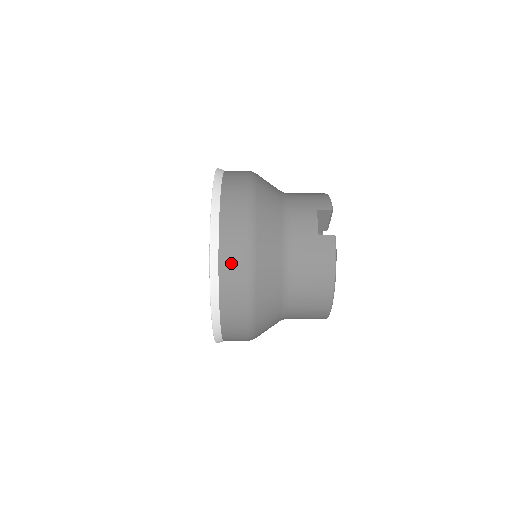
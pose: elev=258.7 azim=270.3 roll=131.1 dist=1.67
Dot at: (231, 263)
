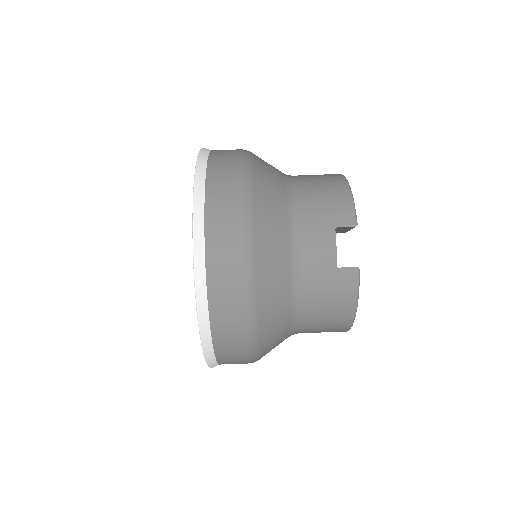
Dot at: (226, 323)
